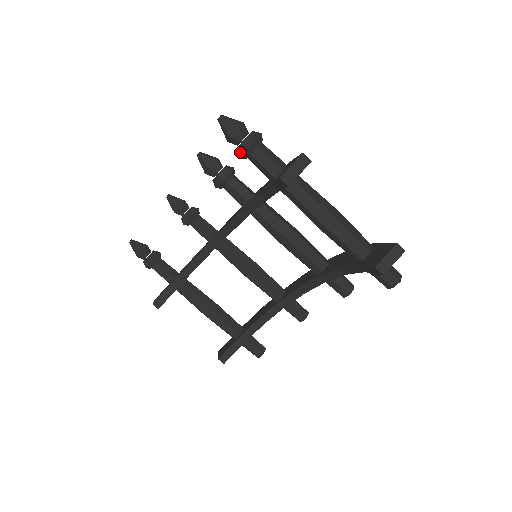
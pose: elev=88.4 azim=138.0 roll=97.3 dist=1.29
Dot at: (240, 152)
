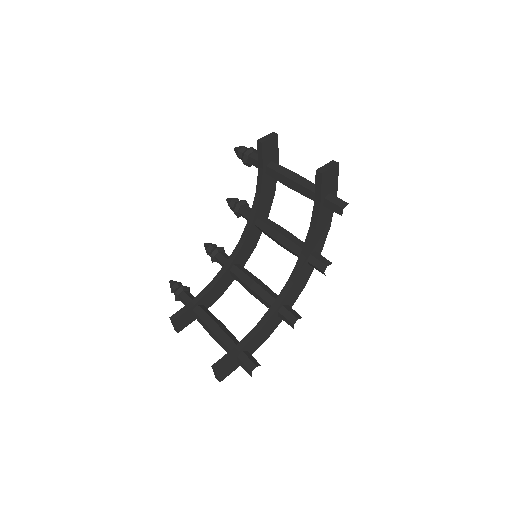
Dot at: (243, 156)
